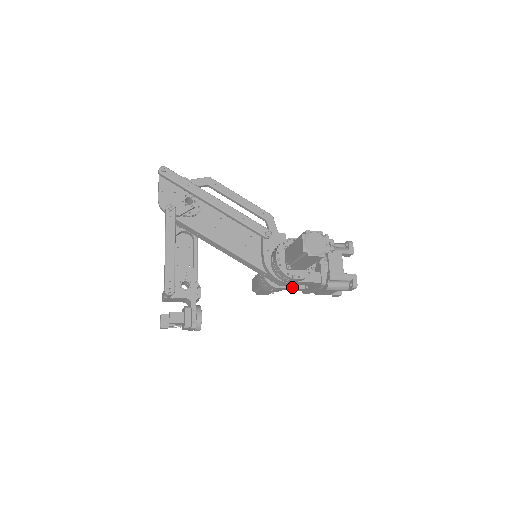
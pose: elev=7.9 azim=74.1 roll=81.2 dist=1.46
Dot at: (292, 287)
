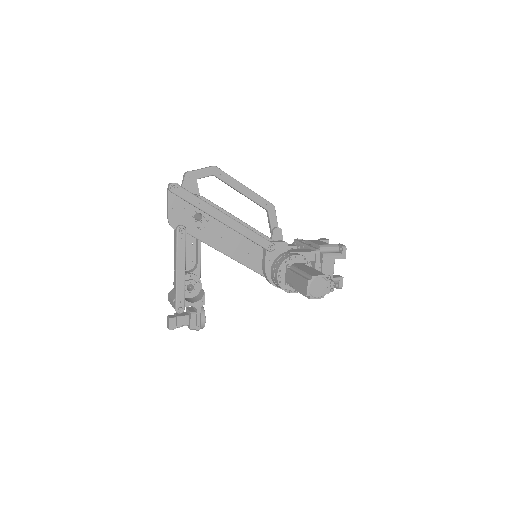
Dot at: occluded
